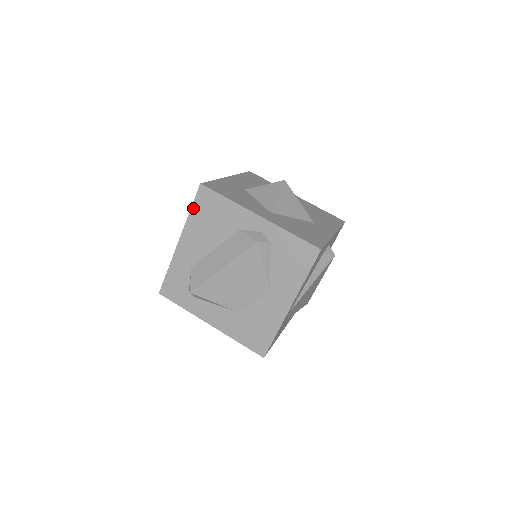
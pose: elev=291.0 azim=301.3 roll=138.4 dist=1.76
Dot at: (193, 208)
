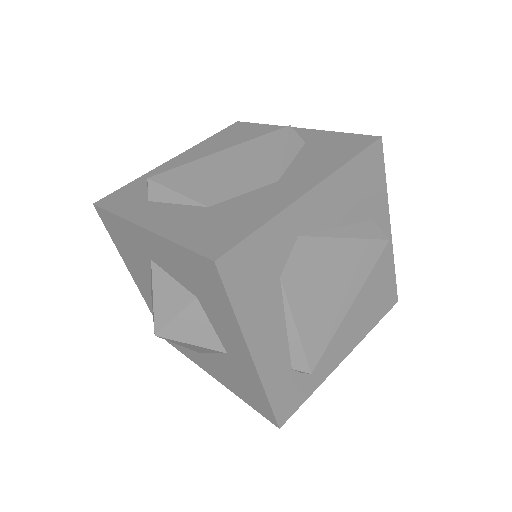
Dot at: (215, 135)
